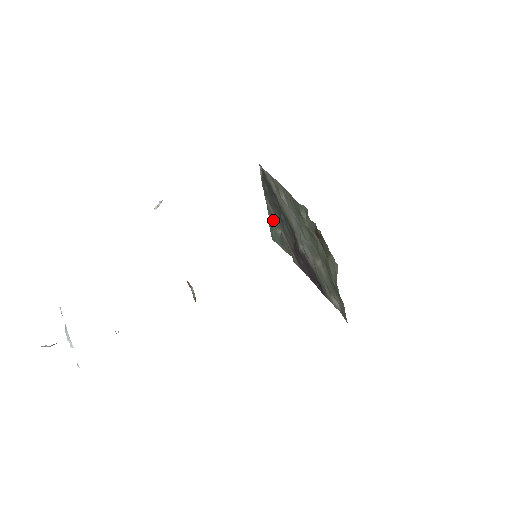
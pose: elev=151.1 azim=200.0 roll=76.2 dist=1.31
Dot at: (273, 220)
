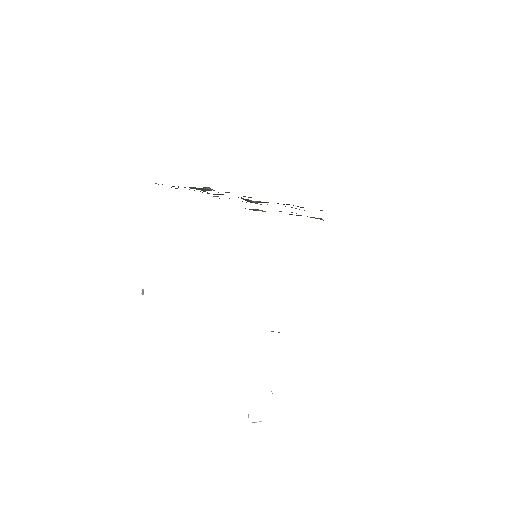
Dot at: occluded
